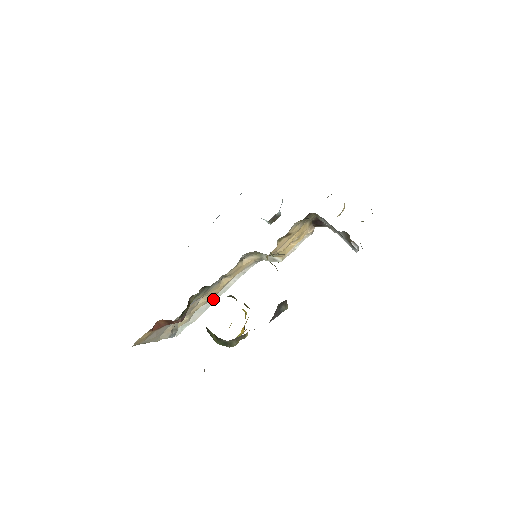
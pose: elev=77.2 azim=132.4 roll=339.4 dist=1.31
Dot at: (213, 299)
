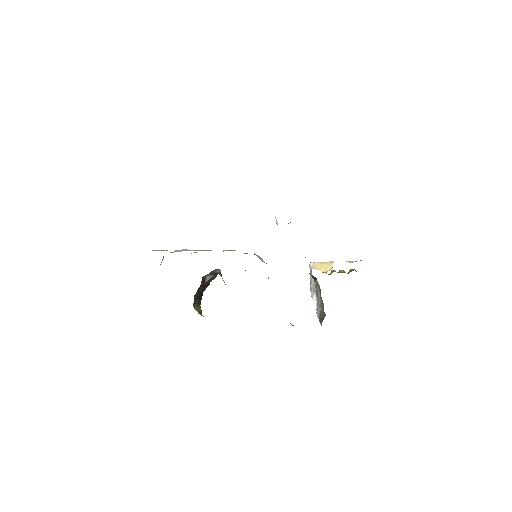
Dot at: (201, 250)
